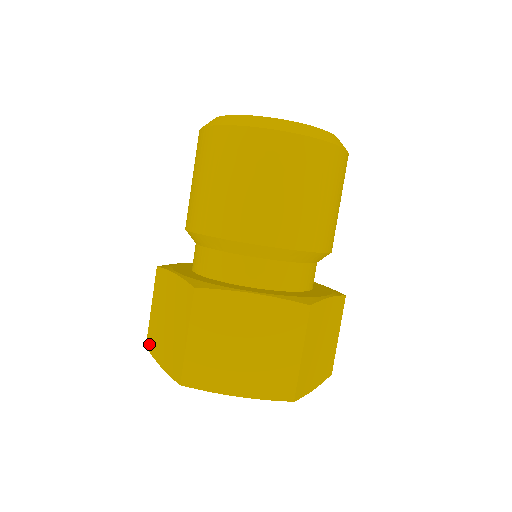
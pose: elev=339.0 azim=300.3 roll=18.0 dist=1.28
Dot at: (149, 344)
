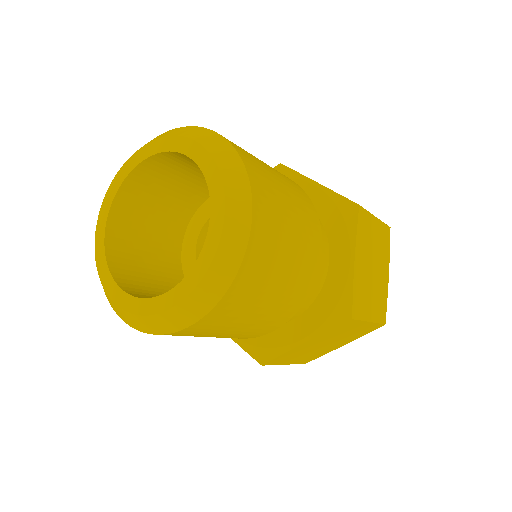
Dot at: occluded
